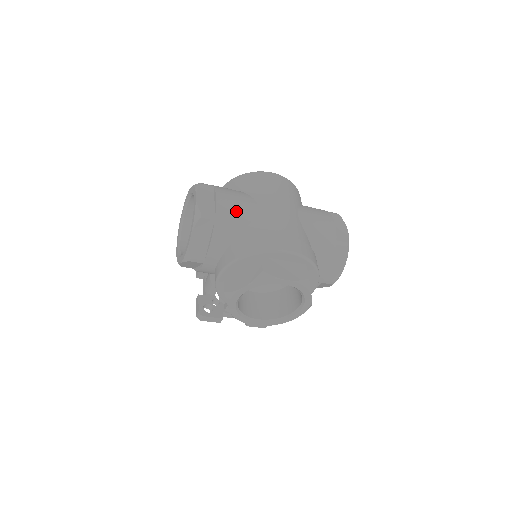
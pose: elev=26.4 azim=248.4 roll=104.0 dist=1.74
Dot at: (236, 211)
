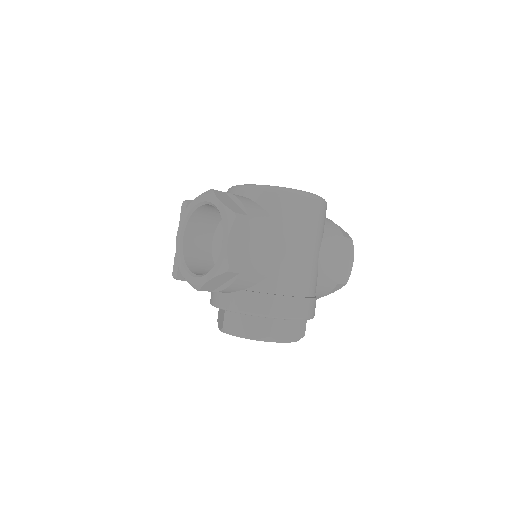
Dot at: (264, 261)
